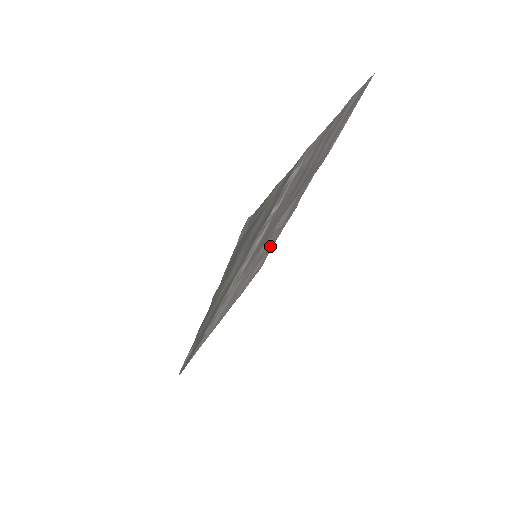
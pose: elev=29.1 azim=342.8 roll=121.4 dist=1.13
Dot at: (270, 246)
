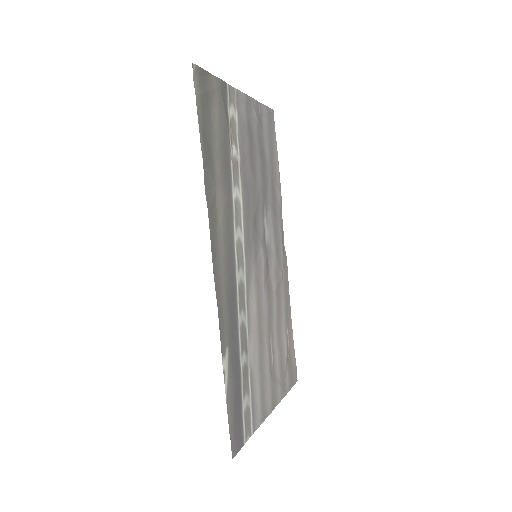
Dot at: (283, 309)
